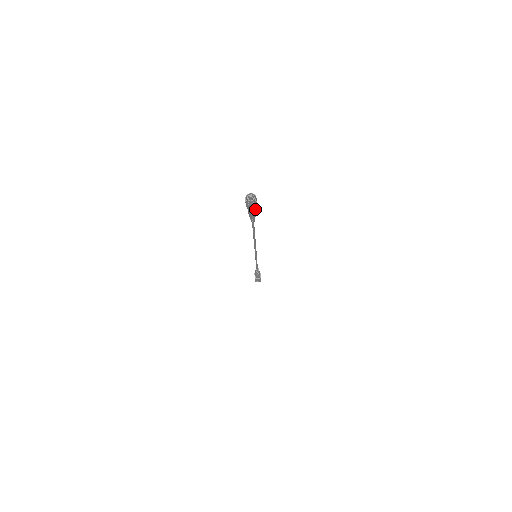
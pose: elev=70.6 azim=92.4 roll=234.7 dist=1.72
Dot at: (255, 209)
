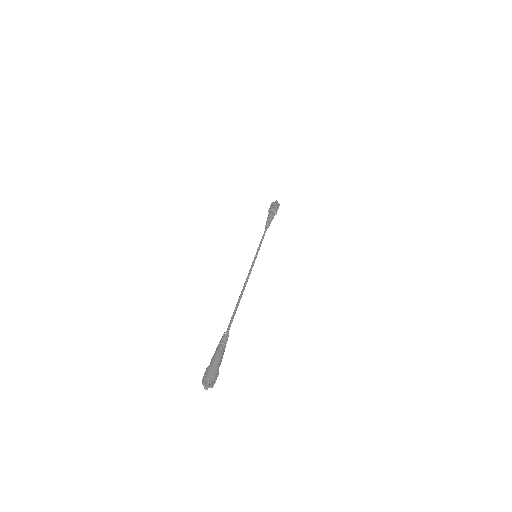
Dot at: (220, 364)
